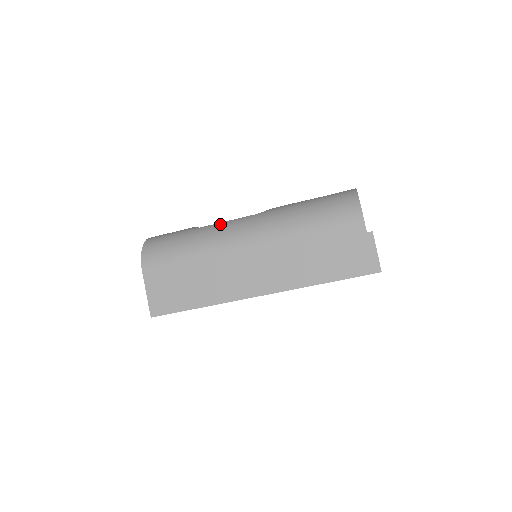
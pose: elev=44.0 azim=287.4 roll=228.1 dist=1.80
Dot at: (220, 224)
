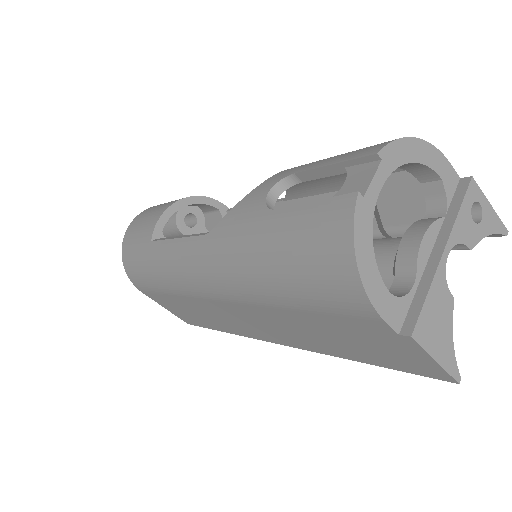
Dot at: (171, 247)
